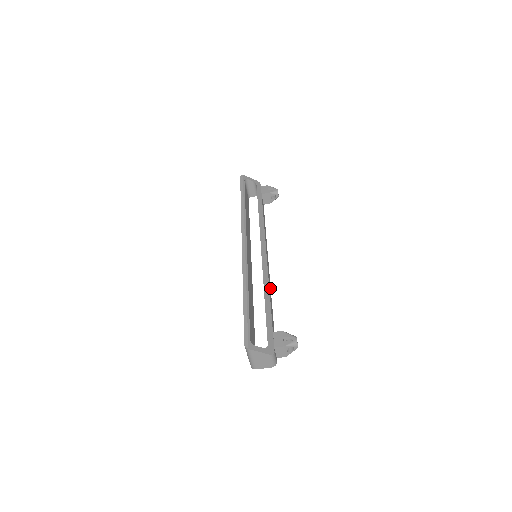
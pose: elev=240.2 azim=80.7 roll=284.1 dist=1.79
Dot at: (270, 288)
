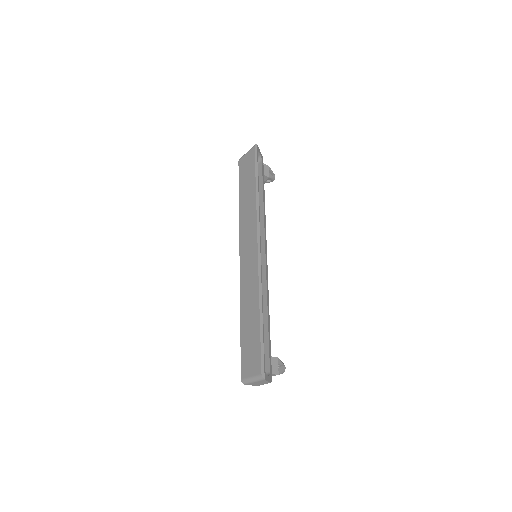
Dot at: occluded
